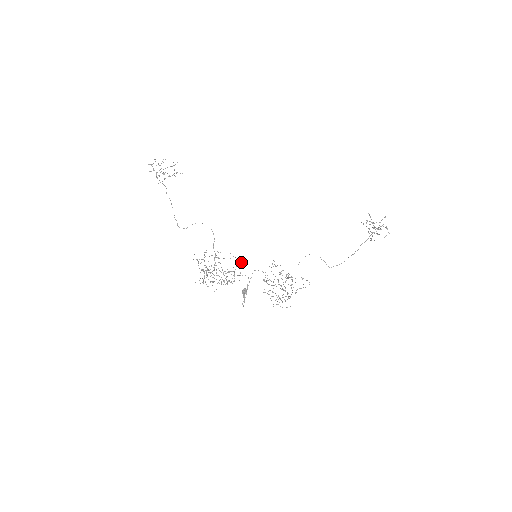
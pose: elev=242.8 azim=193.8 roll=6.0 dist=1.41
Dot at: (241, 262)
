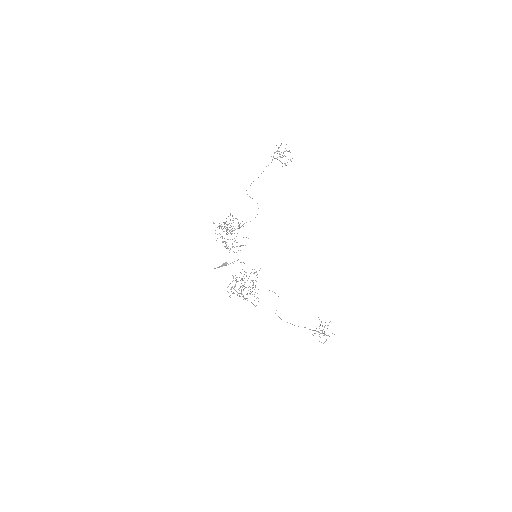
Dot at: occluded
